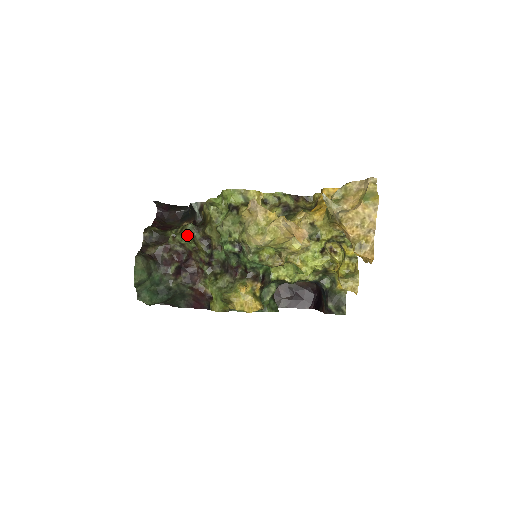
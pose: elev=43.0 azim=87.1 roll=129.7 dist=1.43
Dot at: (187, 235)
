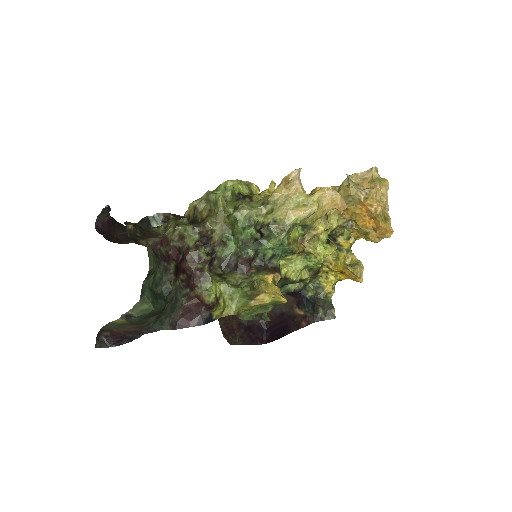
Dot at: (190, 226)
